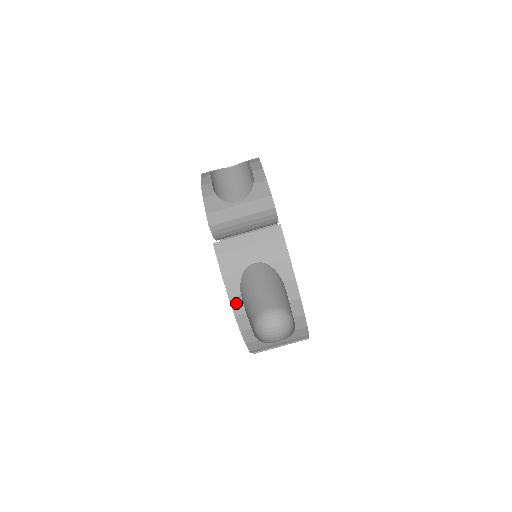
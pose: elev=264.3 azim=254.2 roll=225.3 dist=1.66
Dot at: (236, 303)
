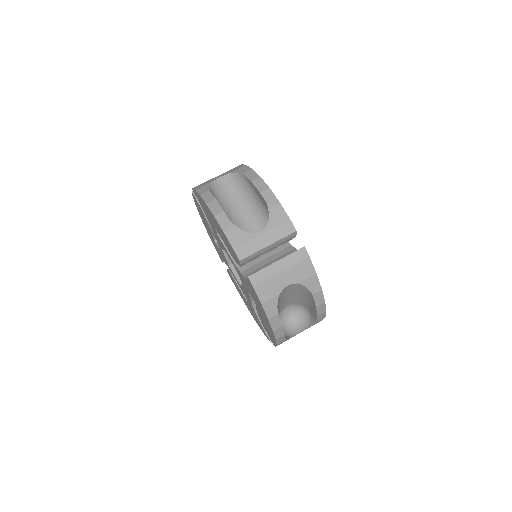
Dot at: (274, 321)
